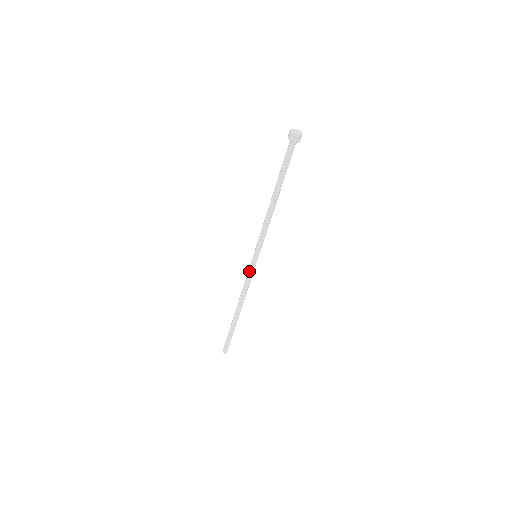
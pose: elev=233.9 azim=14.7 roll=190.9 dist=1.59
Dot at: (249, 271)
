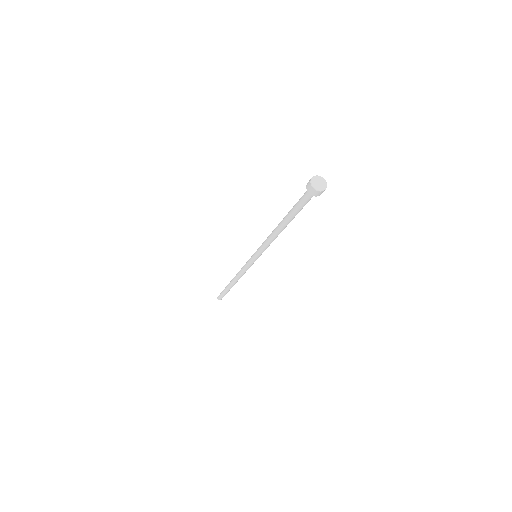
Dot at: (248, 265)
